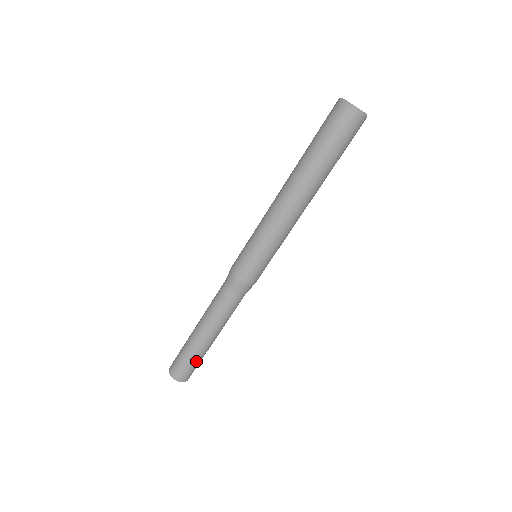
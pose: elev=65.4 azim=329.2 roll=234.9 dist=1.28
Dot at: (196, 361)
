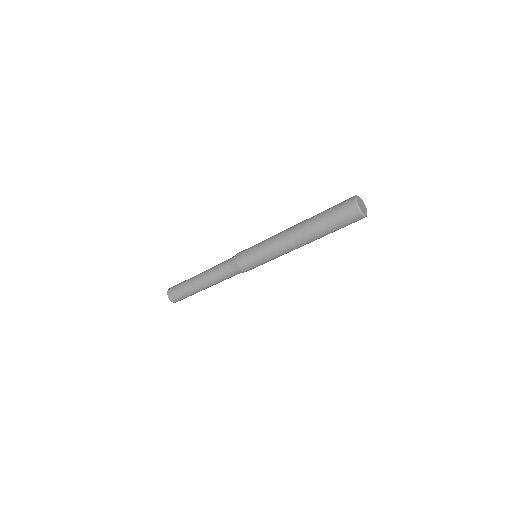
Dot at: (188, 295)
